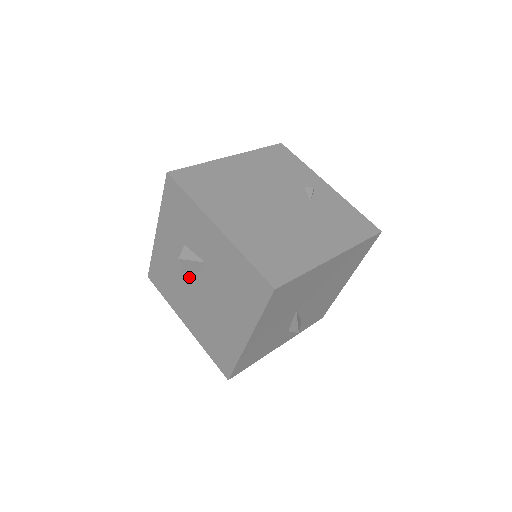
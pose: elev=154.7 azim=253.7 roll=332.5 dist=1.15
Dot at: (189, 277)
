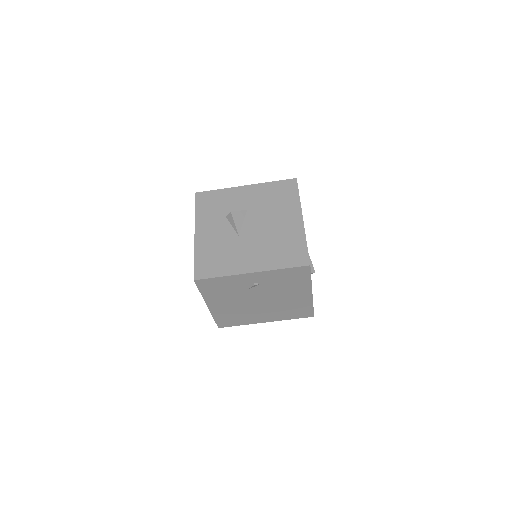
Dot at: (239, 231)
